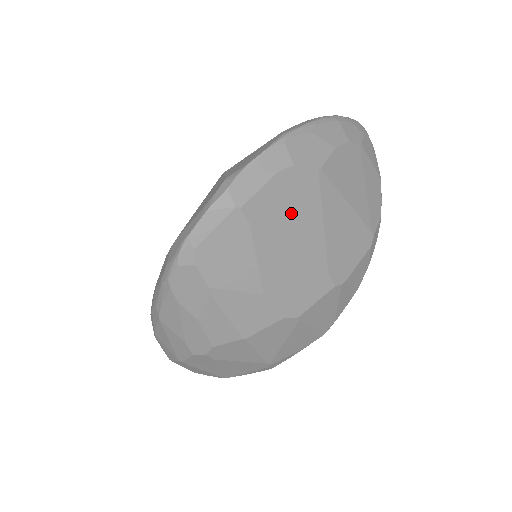
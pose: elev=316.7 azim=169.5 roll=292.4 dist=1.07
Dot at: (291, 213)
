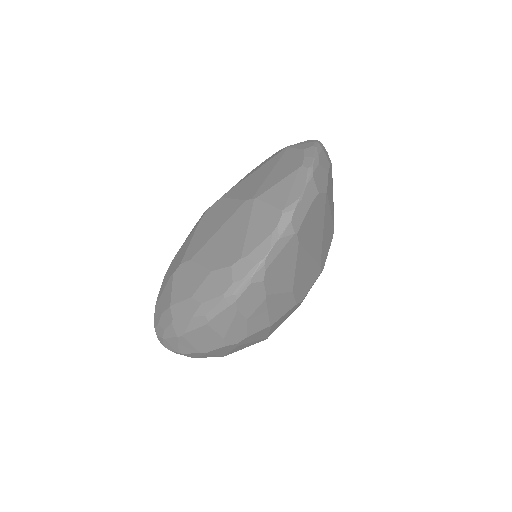
Dot at: (313, 228)
